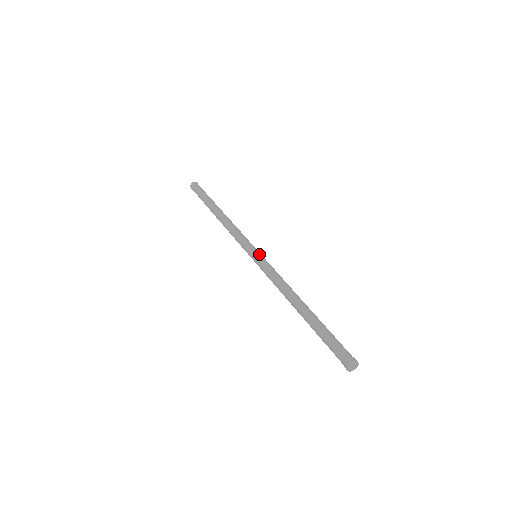
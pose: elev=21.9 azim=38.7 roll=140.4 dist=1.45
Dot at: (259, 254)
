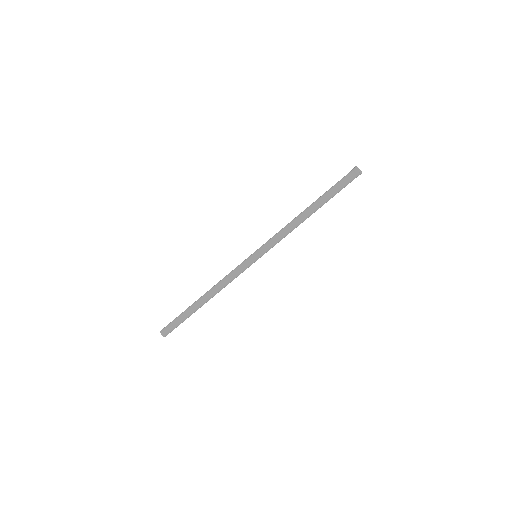
Dot at: occluded
